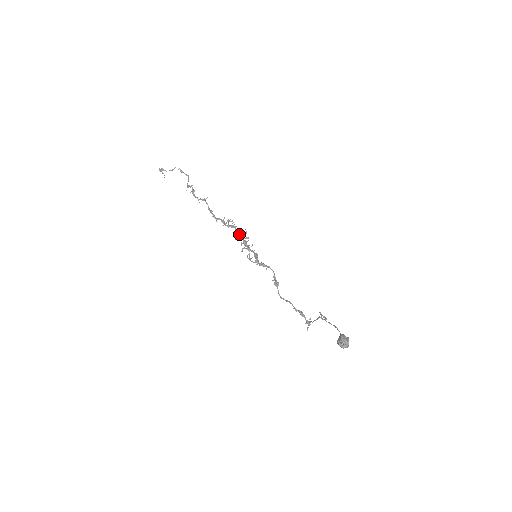
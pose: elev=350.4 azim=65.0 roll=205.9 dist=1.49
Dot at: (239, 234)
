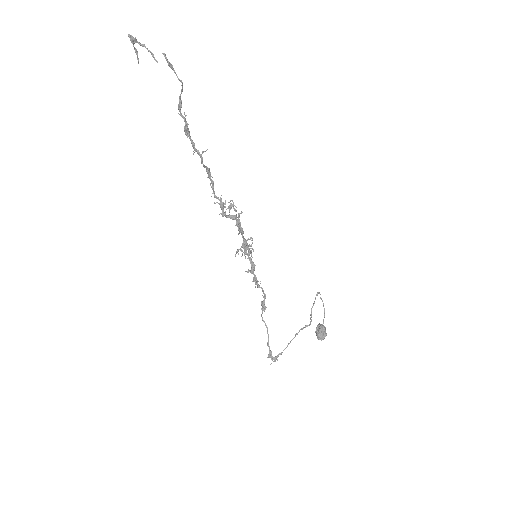
Dot at: (240, 230)
